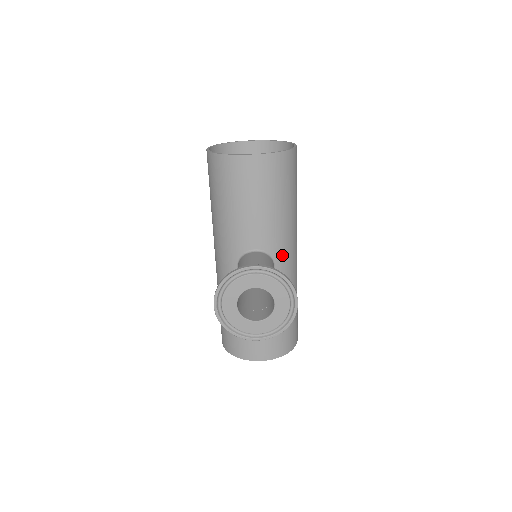
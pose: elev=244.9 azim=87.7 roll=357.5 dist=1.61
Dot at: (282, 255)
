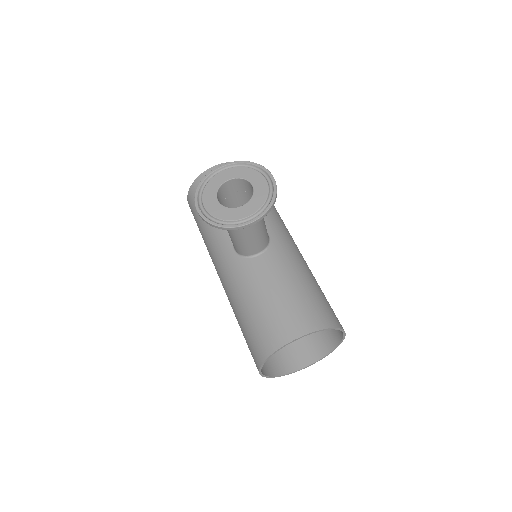
Dot at: (273, 228)
